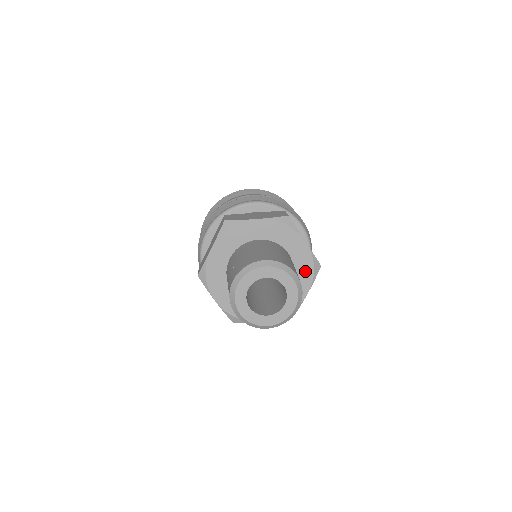
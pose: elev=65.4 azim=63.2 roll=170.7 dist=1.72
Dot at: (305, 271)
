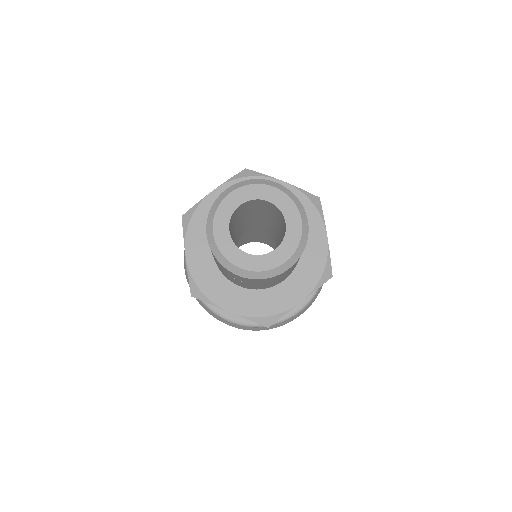
Dot at: occluded
